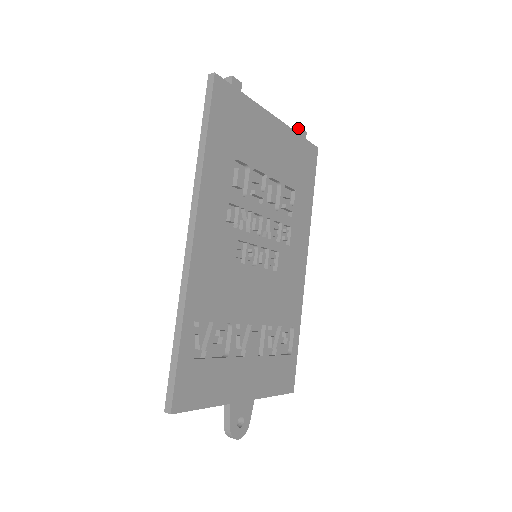
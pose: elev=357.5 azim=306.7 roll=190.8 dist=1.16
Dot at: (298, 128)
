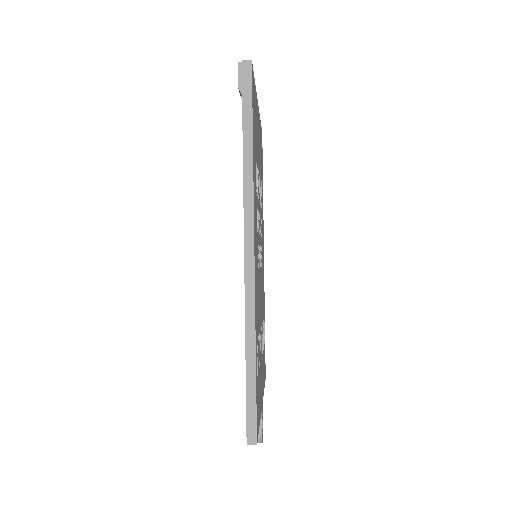
Dot at: occluded
